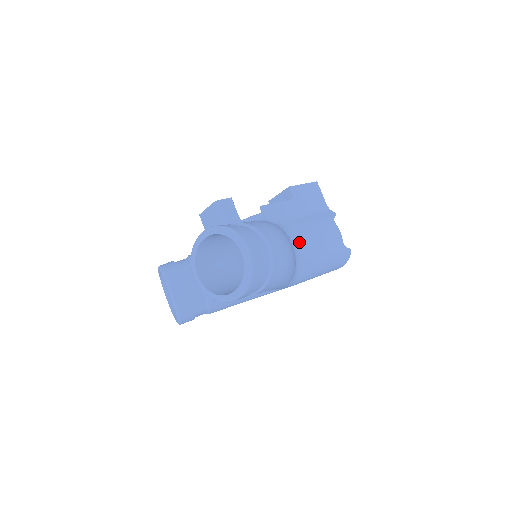
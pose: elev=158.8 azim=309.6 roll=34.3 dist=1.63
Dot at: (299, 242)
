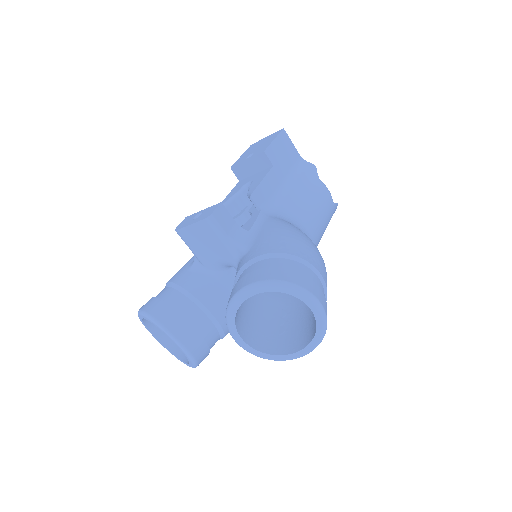
Dot at: (306, 227)
